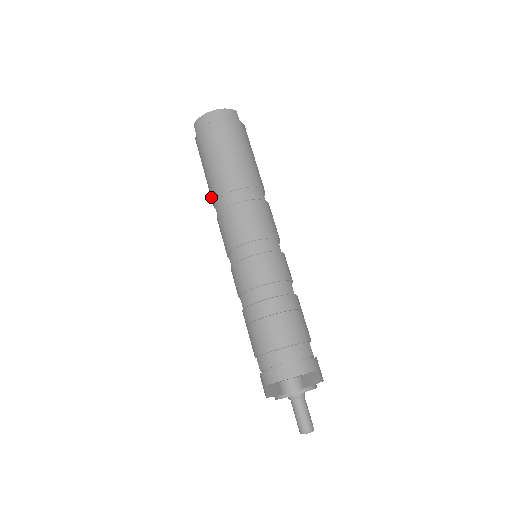
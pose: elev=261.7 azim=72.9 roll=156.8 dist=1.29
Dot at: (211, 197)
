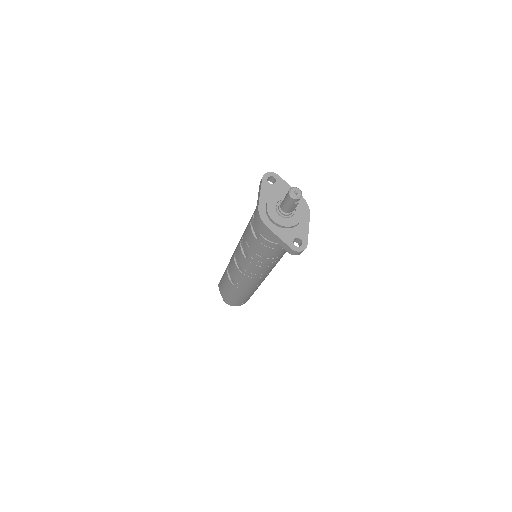
Dot at: (226, 274)
